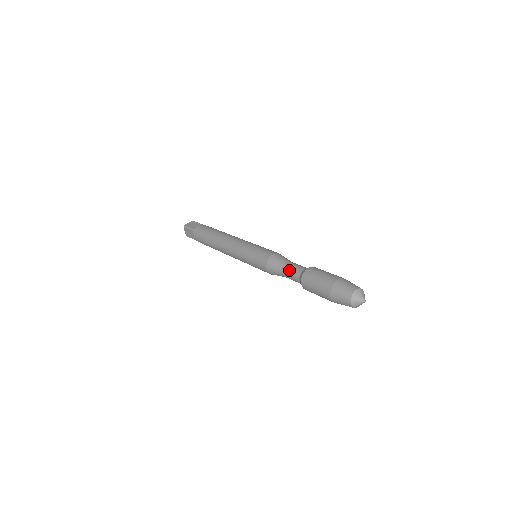
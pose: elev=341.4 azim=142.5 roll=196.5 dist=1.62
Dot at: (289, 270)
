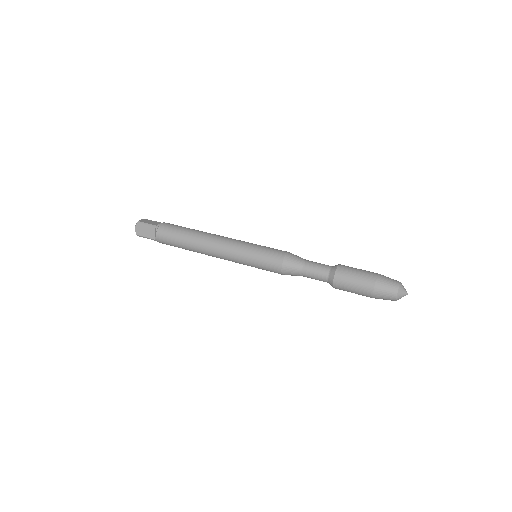
Dot at: (314, 267)
